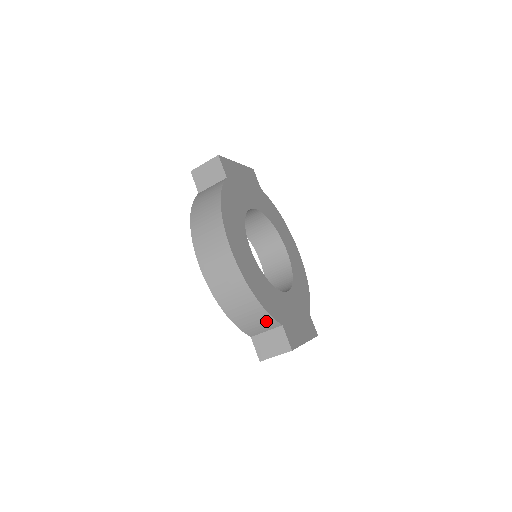
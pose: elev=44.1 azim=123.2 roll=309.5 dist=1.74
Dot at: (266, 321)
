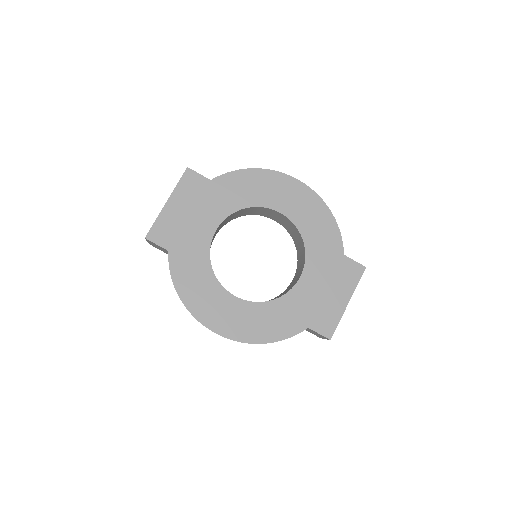
Dot at: occluded
